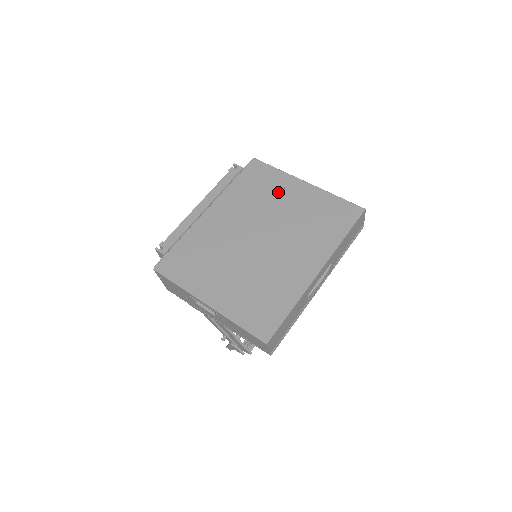
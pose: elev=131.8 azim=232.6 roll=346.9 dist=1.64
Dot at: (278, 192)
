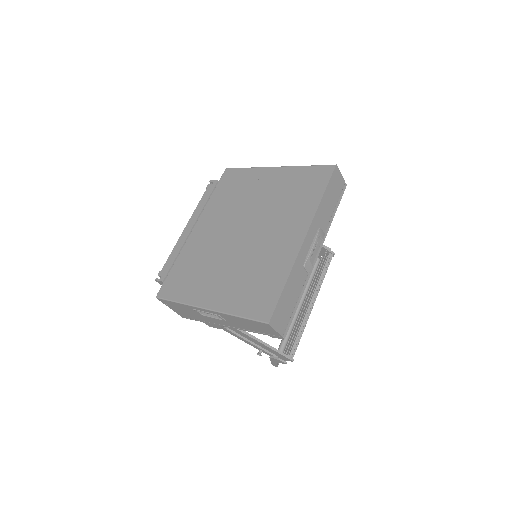
Dot at: (252, 186)
